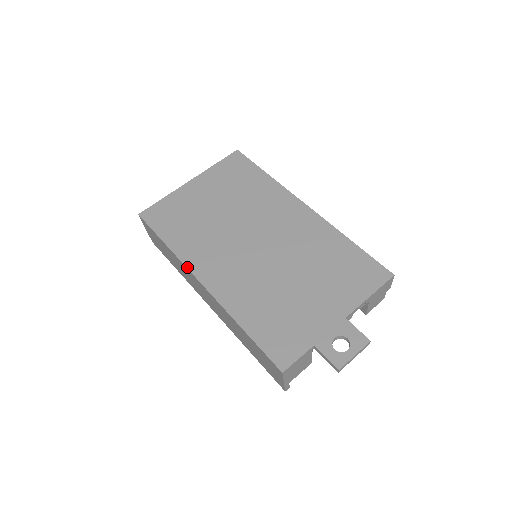
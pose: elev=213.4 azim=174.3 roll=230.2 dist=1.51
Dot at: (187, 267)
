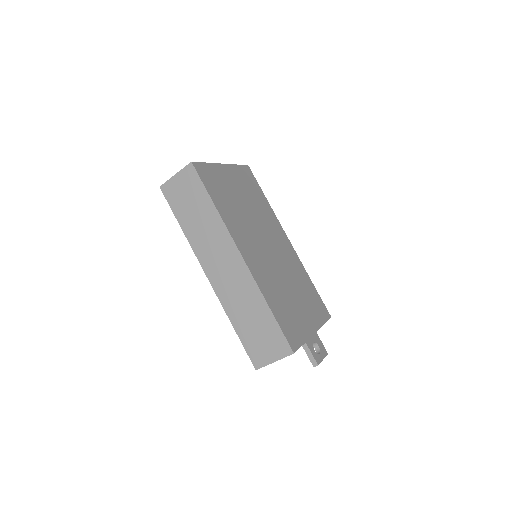
Dot at: (232, 236)
